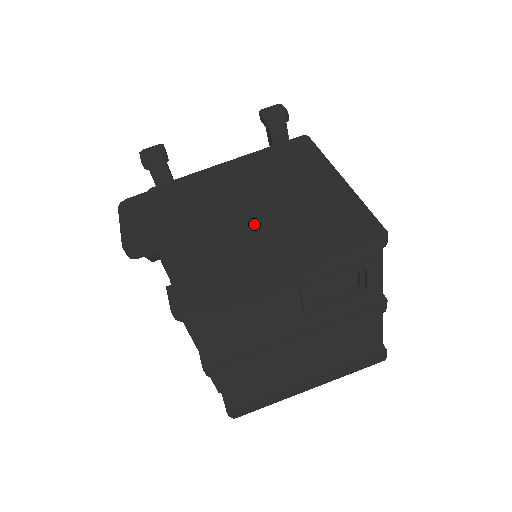
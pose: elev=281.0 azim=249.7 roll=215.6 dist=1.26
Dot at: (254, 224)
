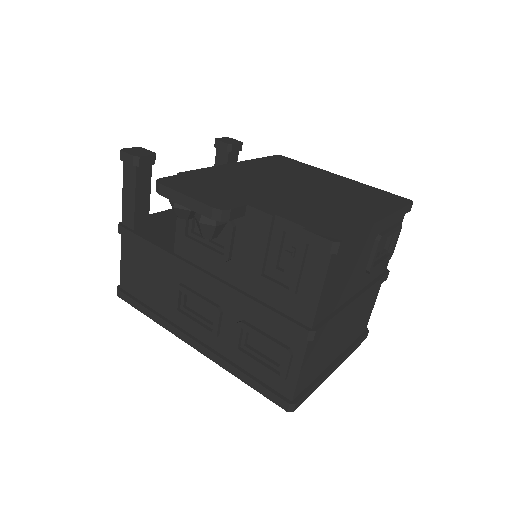
Dot at: (318, 195)
